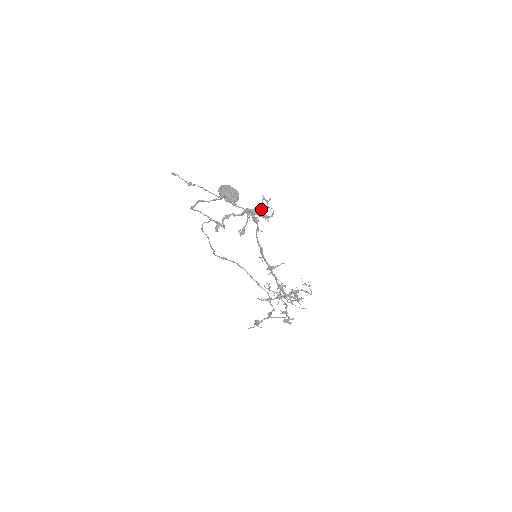
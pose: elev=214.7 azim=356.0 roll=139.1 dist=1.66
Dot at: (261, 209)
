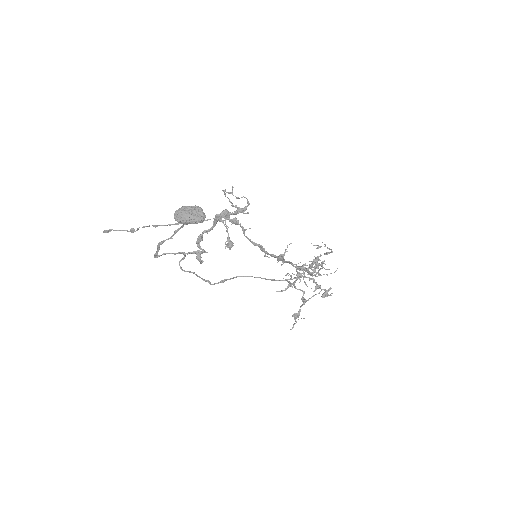
Dot at: occluded
